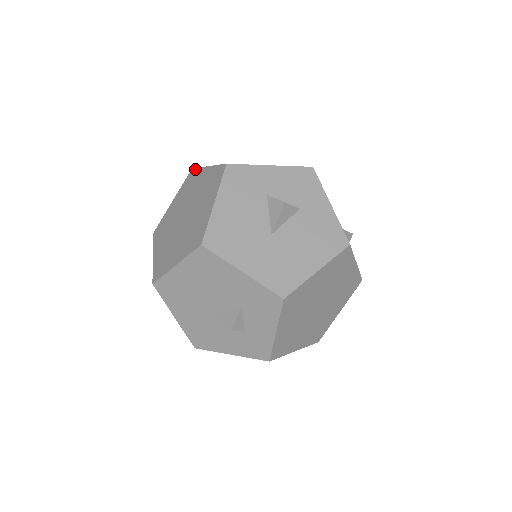
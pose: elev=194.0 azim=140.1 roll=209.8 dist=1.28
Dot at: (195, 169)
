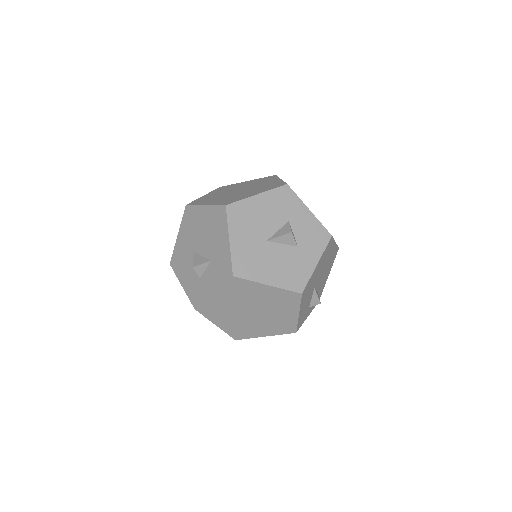
Dot at: (276, 176)
